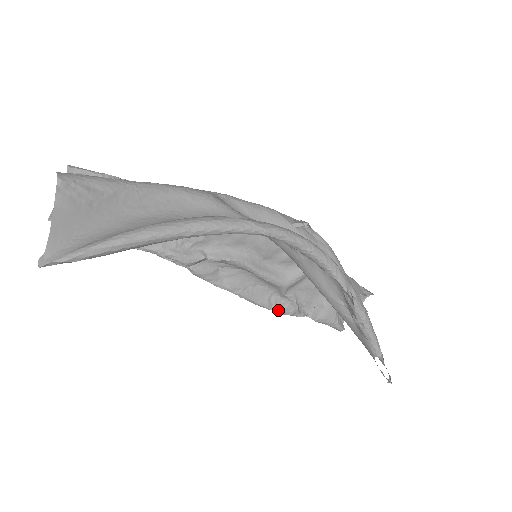
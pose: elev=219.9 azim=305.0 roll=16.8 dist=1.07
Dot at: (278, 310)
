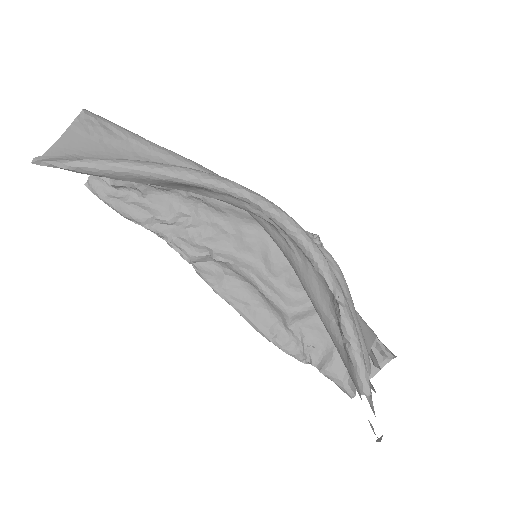
Dot at: (279, 344)
